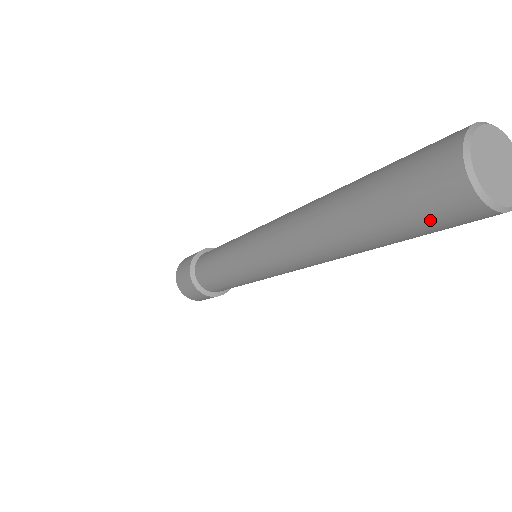
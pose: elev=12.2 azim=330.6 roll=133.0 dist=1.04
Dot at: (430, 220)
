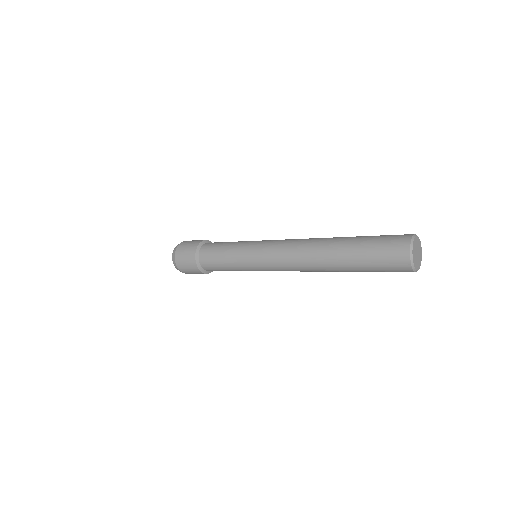
Dot at: (386, 265)
